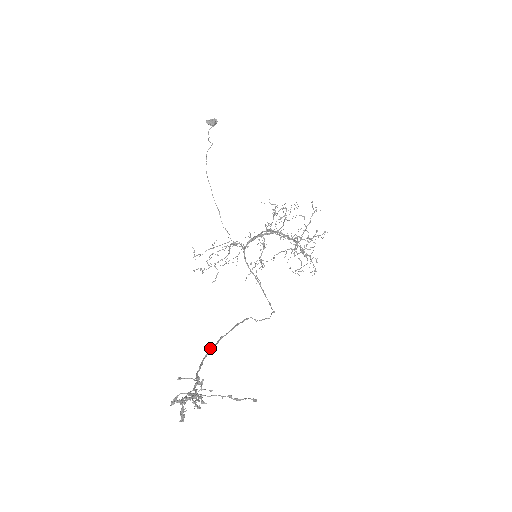
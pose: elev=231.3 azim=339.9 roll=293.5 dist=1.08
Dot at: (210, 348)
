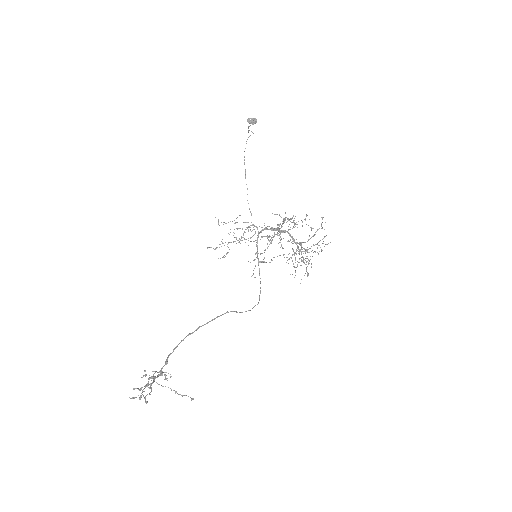
Dot at: occluded
